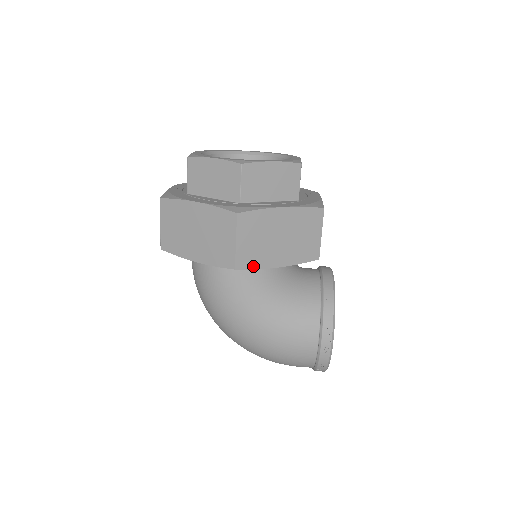
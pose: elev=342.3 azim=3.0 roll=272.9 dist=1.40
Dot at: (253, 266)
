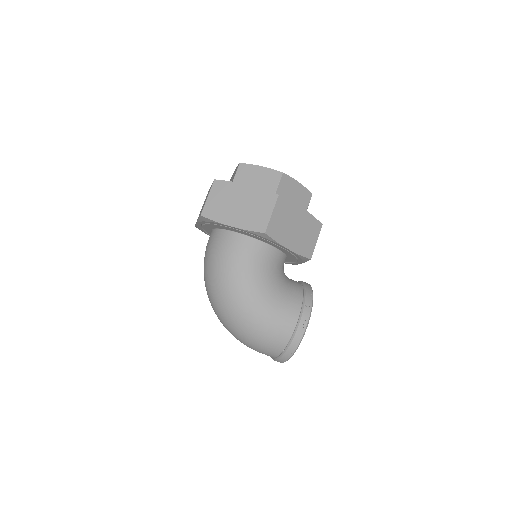
Dot at: (275, 238)
